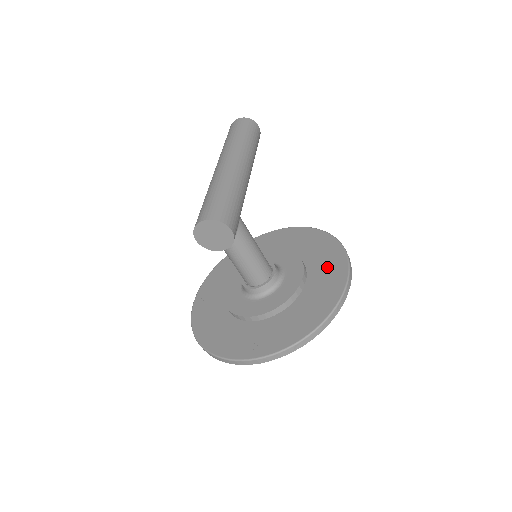
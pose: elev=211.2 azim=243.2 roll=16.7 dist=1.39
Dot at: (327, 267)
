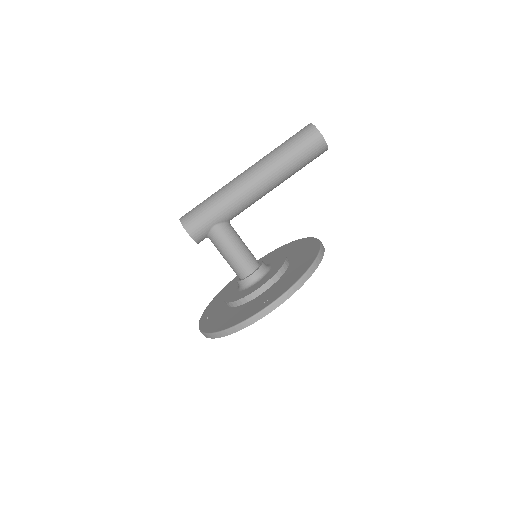
Dot at: (268, 296)
